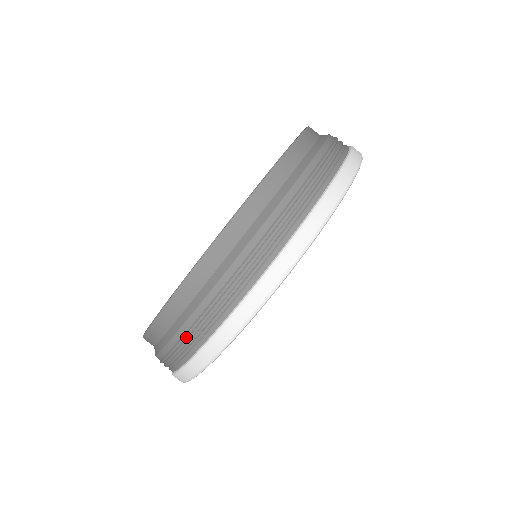
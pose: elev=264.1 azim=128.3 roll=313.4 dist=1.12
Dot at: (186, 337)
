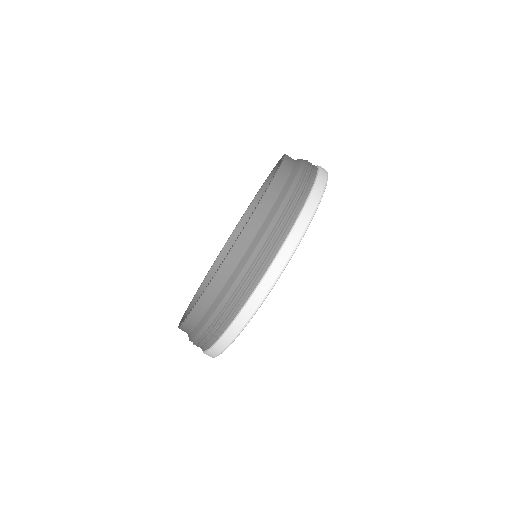
Dot at: occluded
